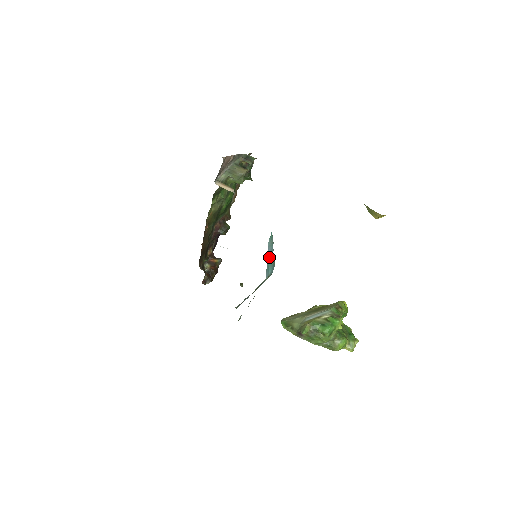
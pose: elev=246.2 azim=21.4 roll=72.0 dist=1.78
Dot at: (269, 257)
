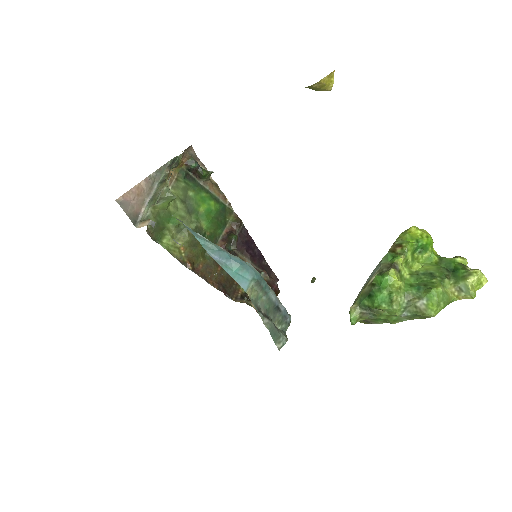
Dot at: (228, 263)
